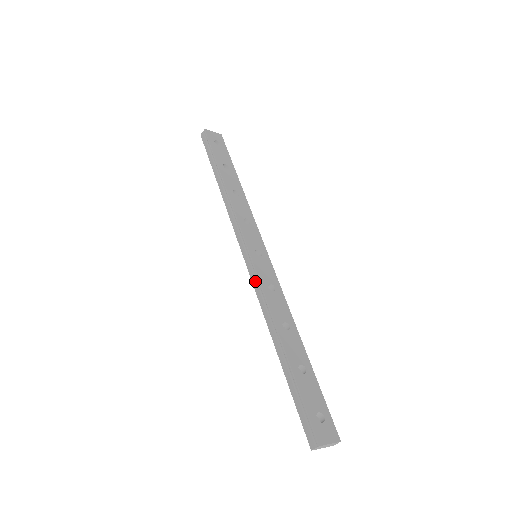
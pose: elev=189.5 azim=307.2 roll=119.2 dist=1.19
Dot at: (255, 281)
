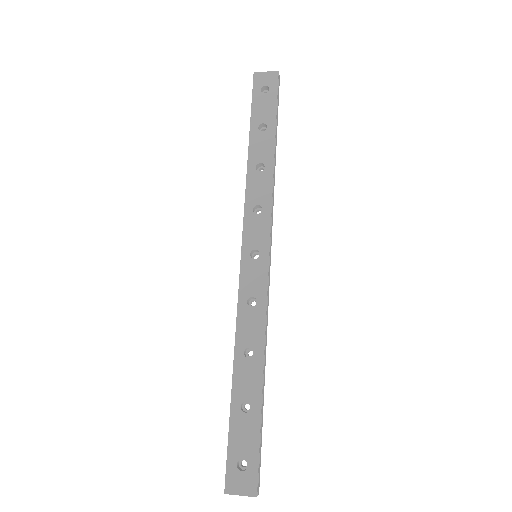
Dot at: (239, 291)
